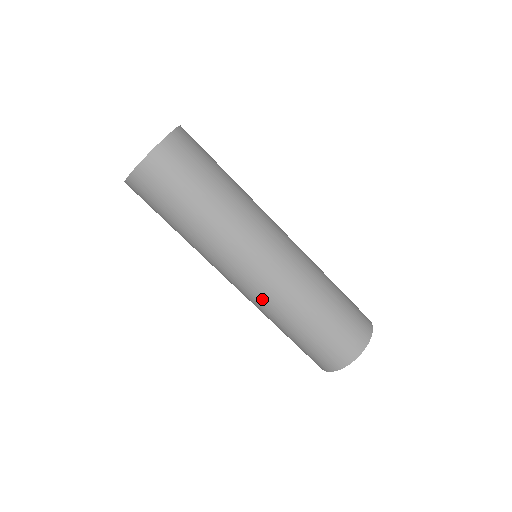
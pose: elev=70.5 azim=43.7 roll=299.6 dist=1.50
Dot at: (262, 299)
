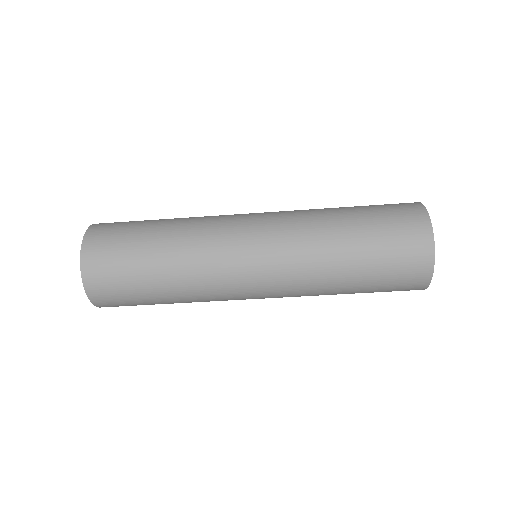
Dot at: (290, 274)
